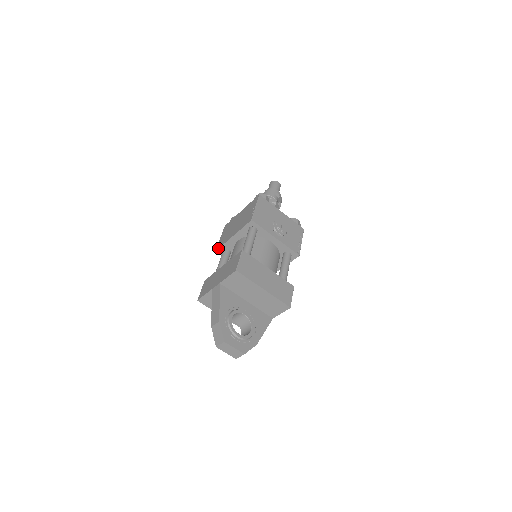
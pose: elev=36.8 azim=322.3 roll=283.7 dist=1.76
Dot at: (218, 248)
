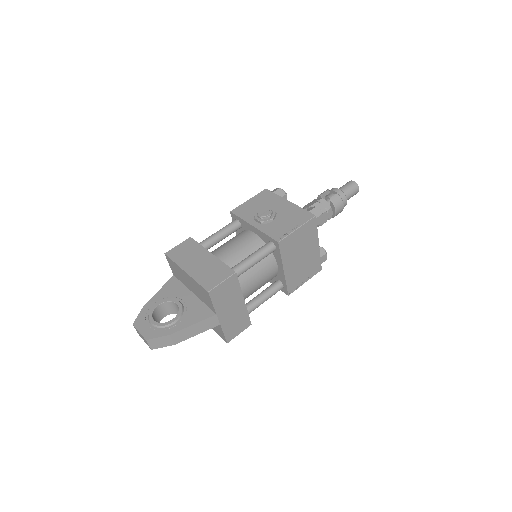
Dot at: occluded
